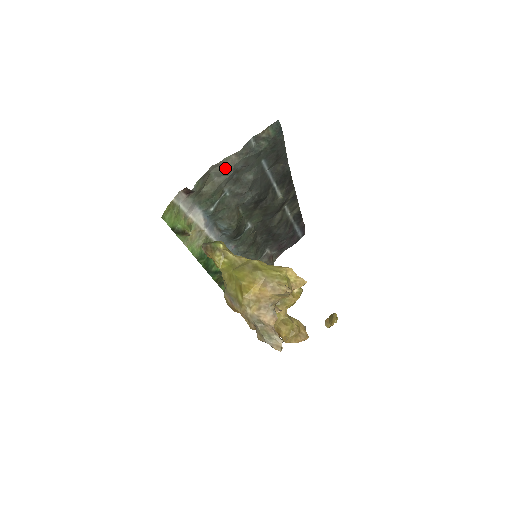
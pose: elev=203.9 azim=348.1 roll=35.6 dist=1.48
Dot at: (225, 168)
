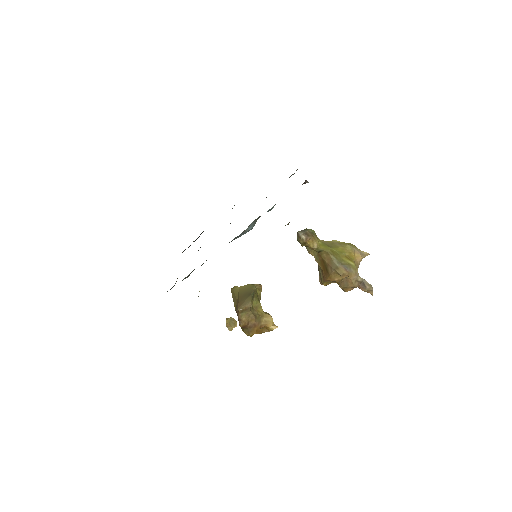
Dot at: occluded
